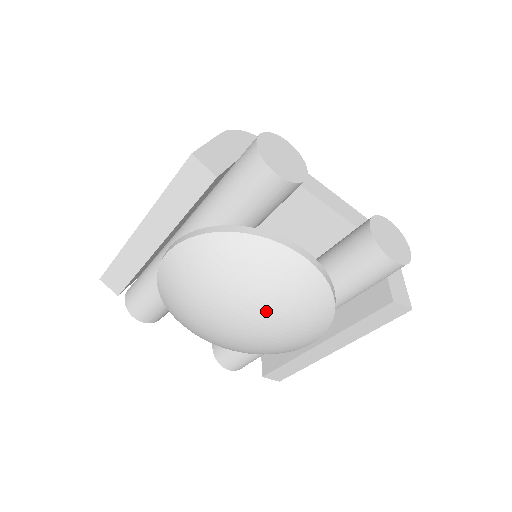
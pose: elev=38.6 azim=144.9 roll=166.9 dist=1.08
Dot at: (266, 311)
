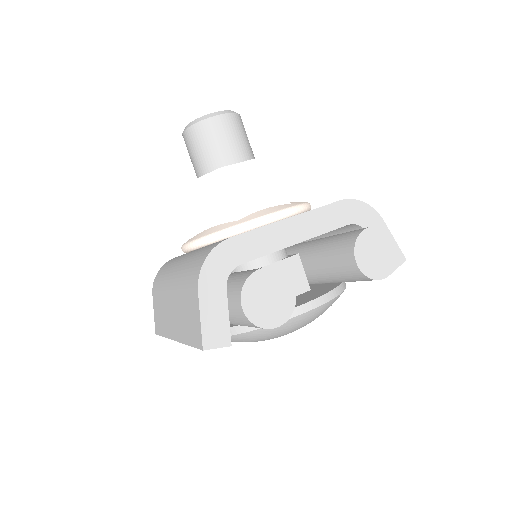
Dot at: occluded
